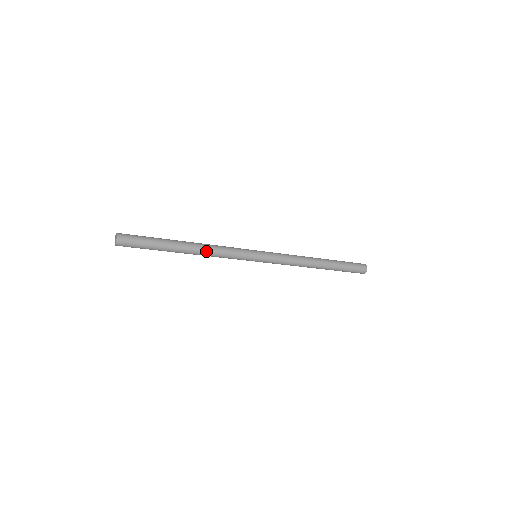
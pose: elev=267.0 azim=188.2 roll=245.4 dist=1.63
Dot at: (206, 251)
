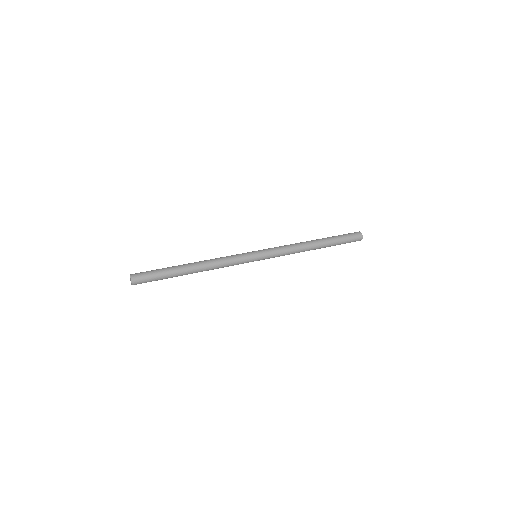
Dot at: (210, 268)
